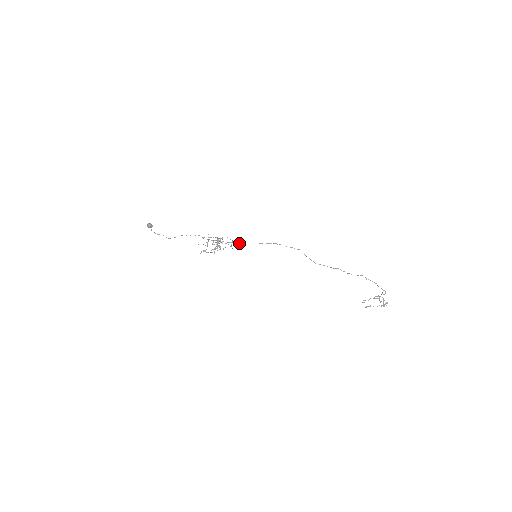
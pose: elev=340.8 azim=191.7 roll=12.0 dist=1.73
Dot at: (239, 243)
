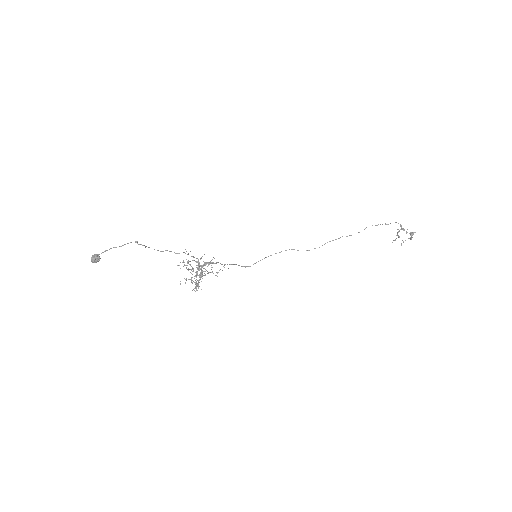
Dot at: (224, 264)
